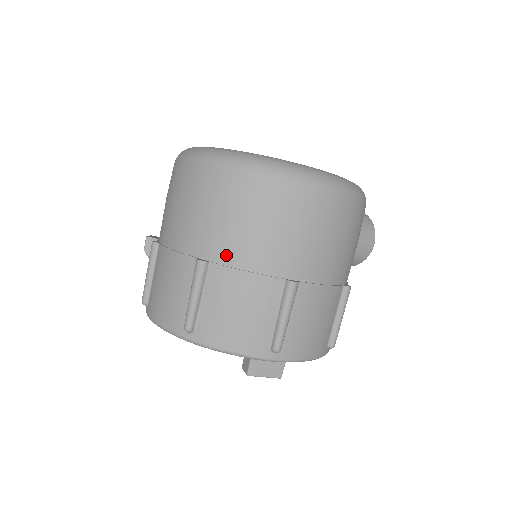
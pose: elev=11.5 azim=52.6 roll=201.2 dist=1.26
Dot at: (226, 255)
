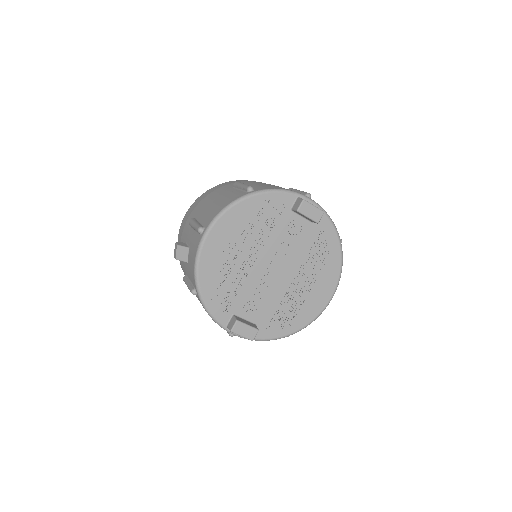
Dot at: occluded
